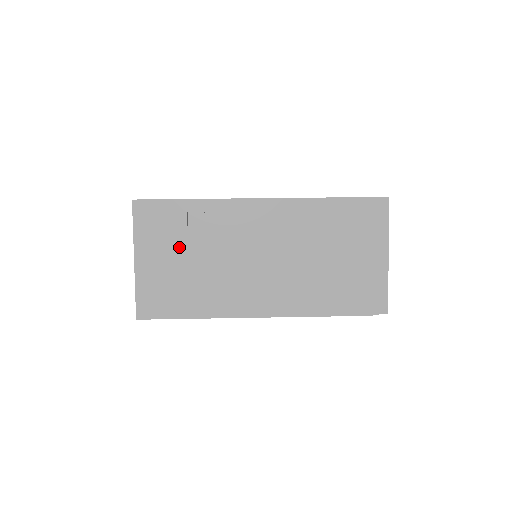
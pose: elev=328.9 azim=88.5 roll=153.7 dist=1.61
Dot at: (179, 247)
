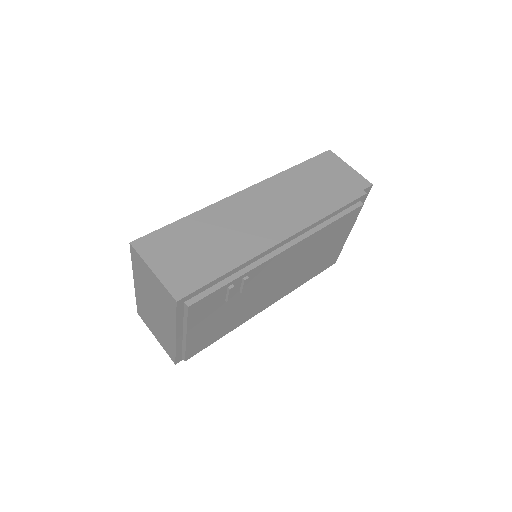
Dot at: (221, 309)
